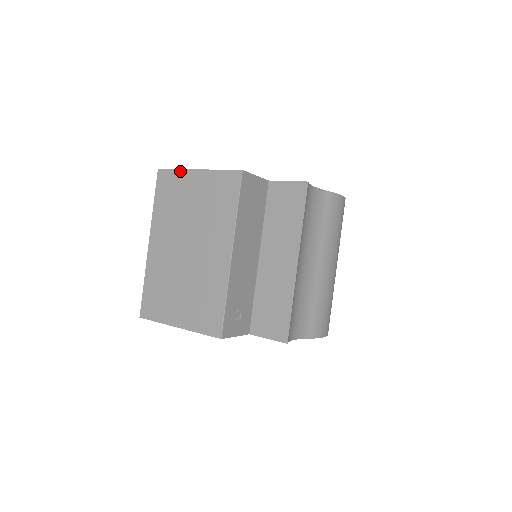
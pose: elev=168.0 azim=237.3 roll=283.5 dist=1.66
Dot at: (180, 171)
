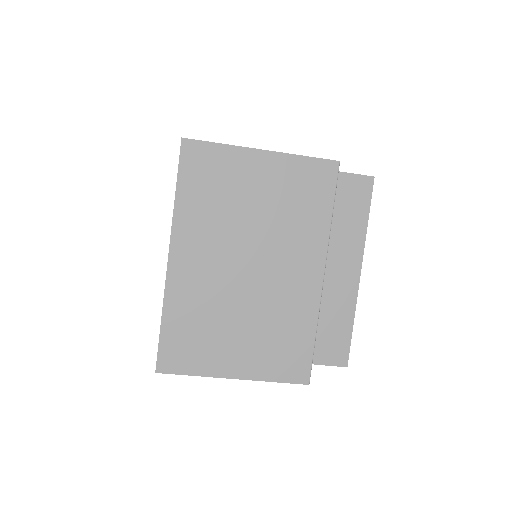
Dot at: (229, 147)
